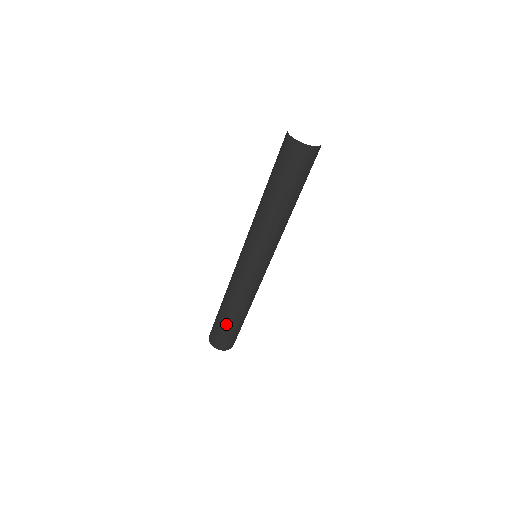
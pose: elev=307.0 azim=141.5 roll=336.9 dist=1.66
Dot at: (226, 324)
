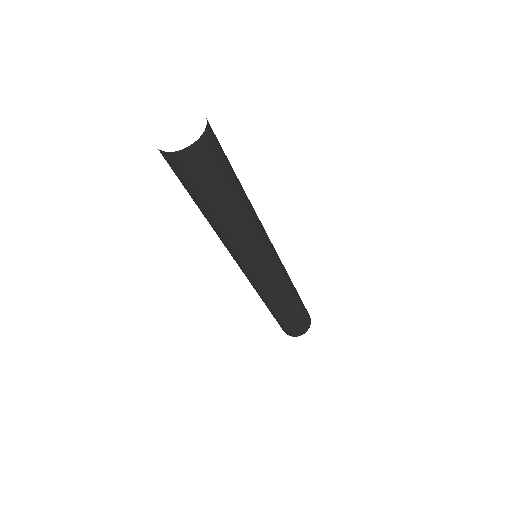
Dot at: (282, 320)
